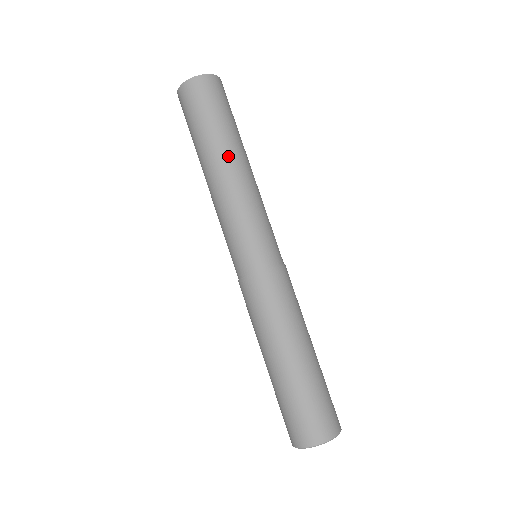
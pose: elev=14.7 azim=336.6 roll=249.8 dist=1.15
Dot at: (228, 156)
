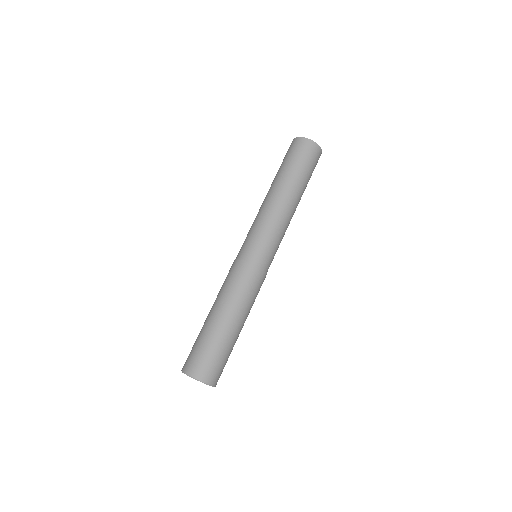
Dot at: (276, 187)
